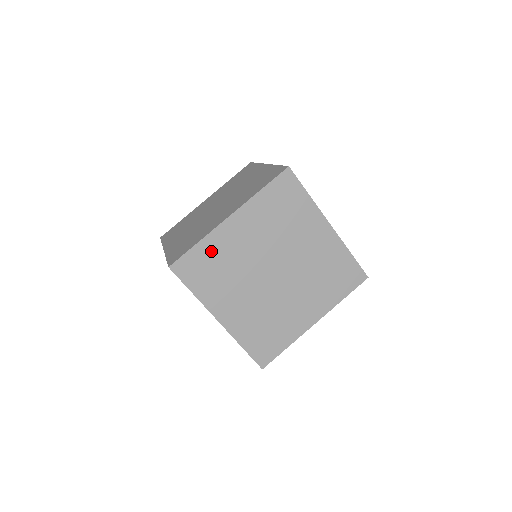
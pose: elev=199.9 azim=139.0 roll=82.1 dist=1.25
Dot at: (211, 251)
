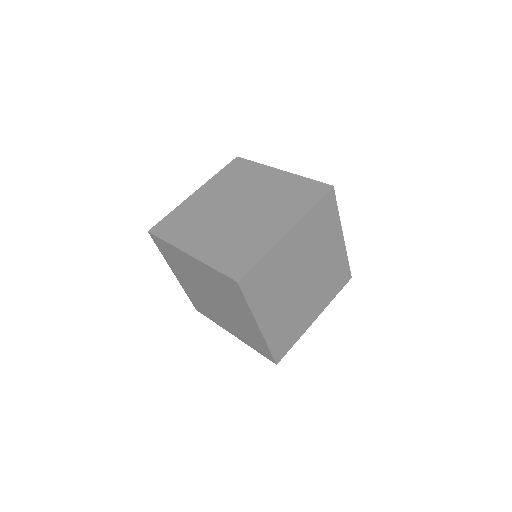
Dot at: (269, 264)
